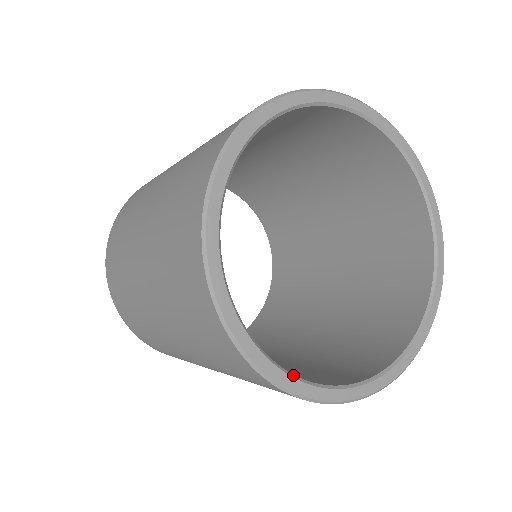
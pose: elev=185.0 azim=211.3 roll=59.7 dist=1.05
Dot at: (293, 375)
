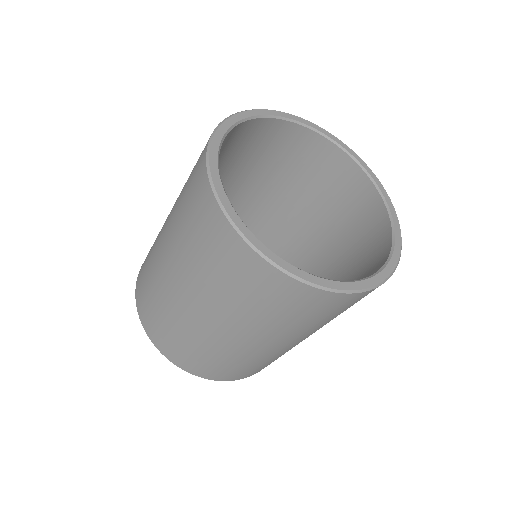
Dot at: (316, 276)
